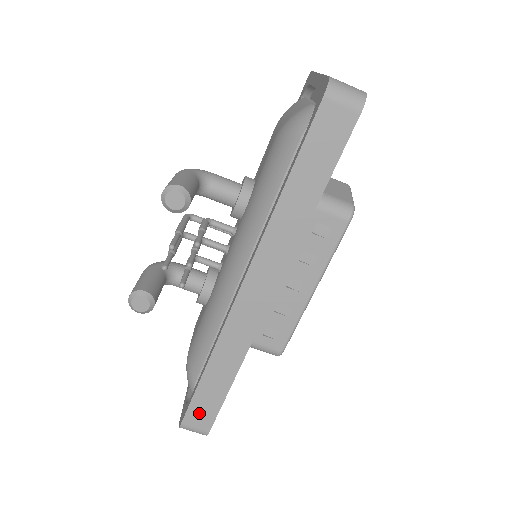
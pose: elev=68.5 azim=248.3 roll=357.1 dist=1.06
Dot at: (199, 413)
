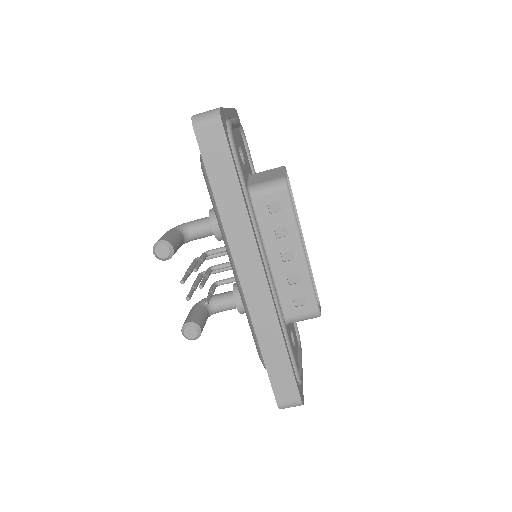
Dot at: (283, 389)
